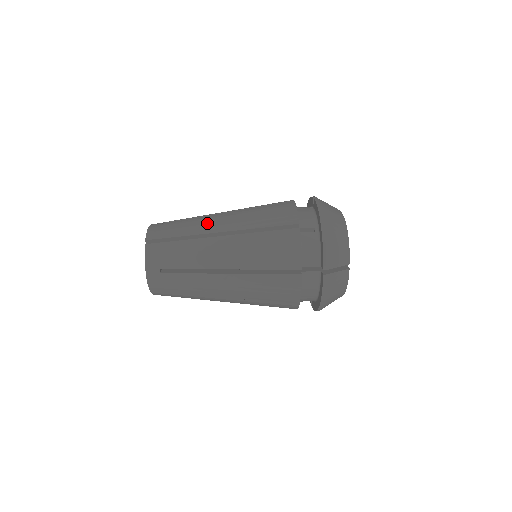
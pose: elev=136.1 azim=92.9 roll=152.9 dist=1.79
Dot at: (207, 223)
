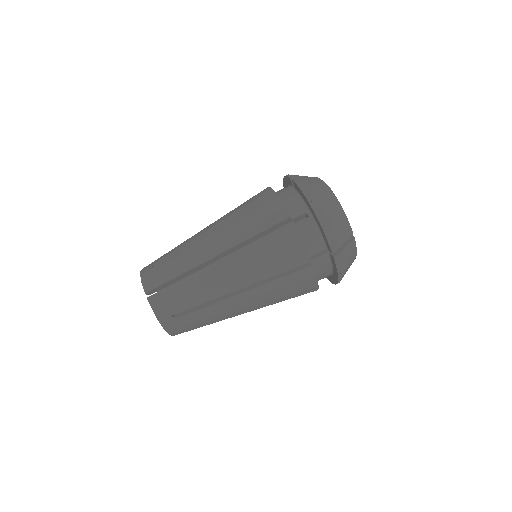
Dot at: (198, 251)
